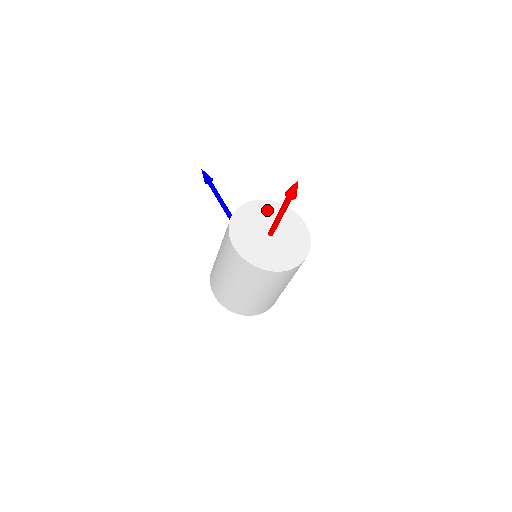
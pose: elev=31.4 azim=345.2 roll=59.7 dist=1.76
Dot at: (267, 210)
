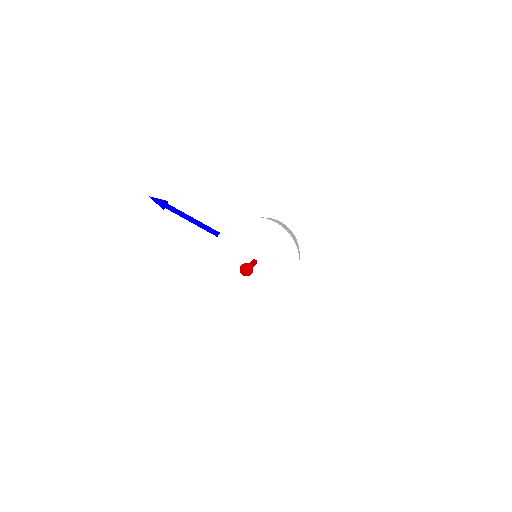
Dot at: (236, 238)
